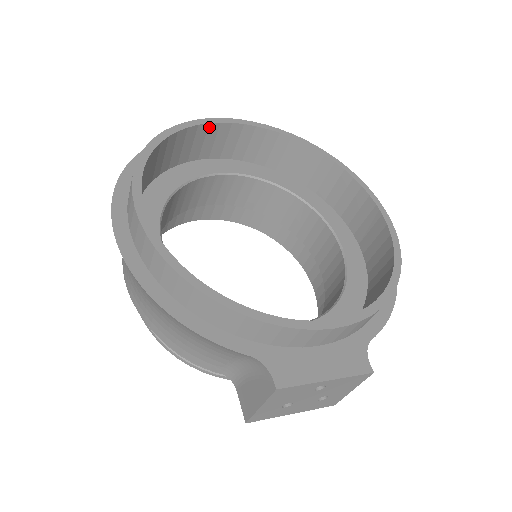
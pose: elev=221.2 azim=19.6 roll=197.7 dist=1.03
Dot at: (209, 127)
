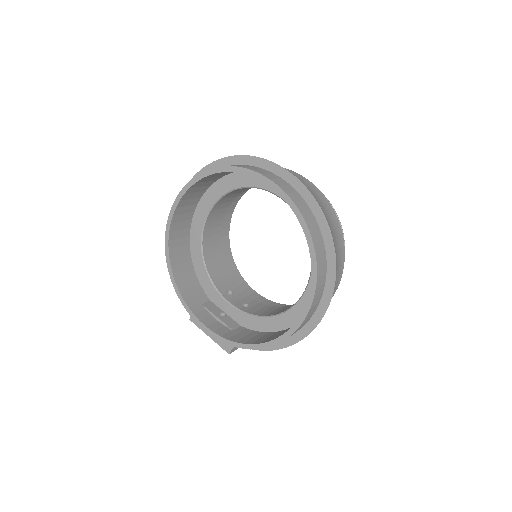
Dot at: (245, 173)
